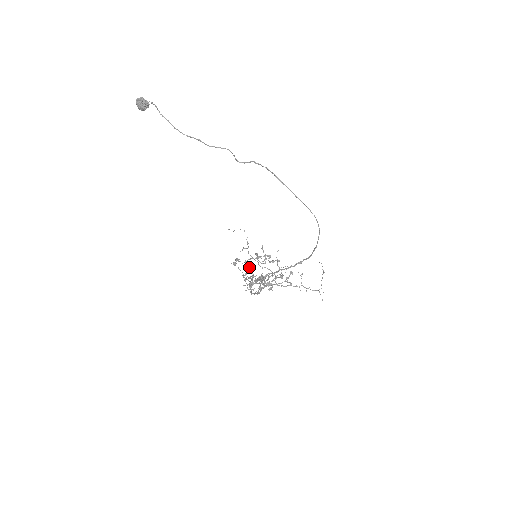
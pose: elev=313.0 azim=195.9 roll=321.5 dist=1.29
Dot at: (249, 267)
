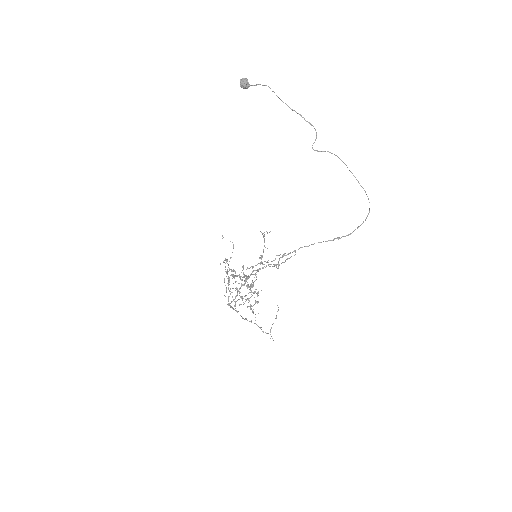
Dot at: (263, 251)
